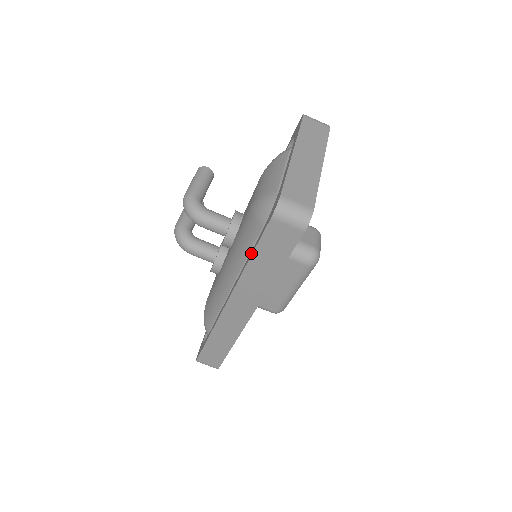
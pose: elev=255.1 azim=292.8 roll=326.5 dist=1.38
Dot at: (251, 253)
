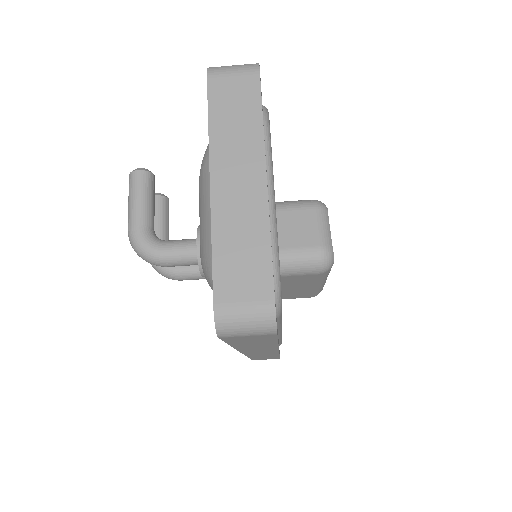
Dot at: occluded
